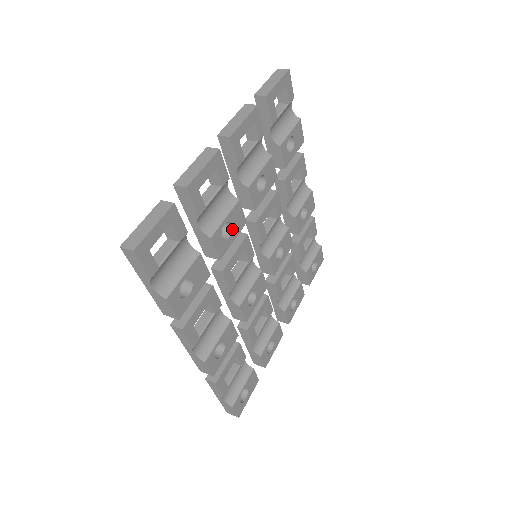
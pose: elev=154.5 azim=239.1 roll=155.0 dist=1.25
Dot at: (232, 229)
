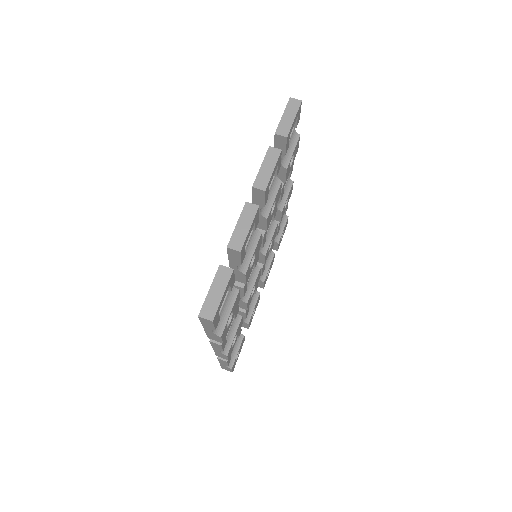
Dot at: (255, 257)
